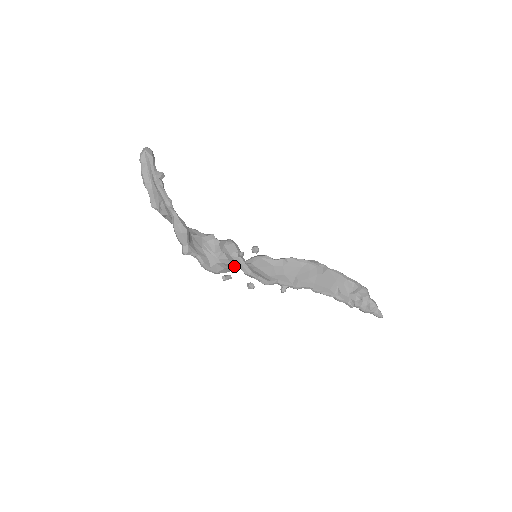
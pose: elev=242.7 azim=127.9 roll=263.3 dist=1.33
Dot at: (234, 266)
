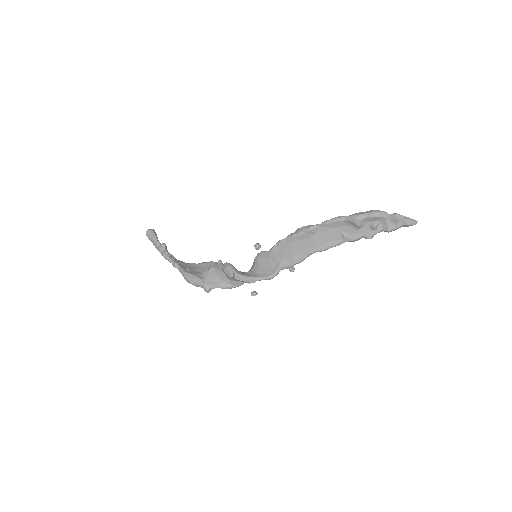
Dot at: occluded
